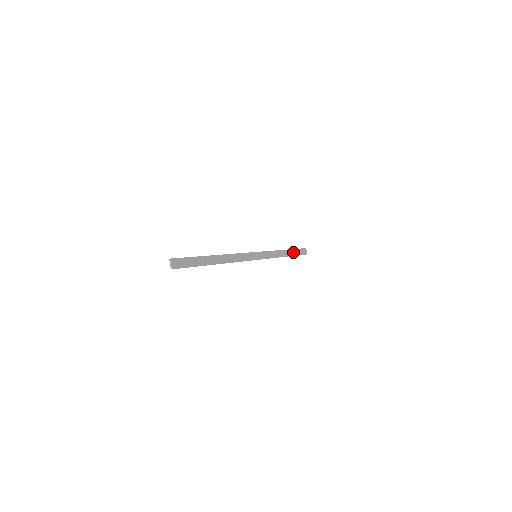
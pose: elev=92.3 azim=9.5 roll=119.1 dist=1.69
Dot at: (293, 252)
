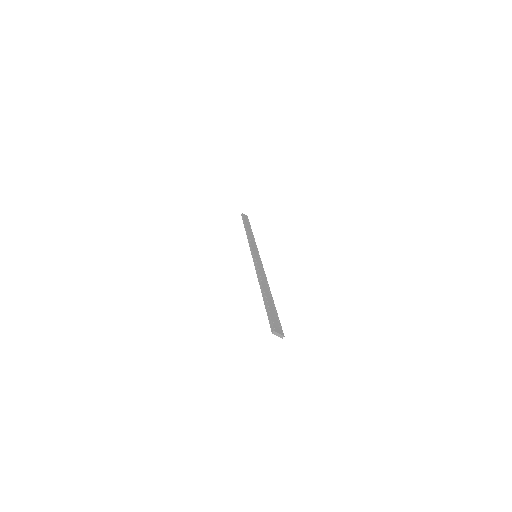
Dot at: (247, 225)
